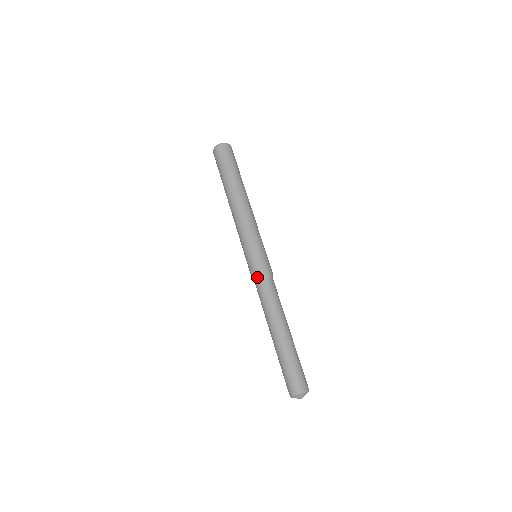
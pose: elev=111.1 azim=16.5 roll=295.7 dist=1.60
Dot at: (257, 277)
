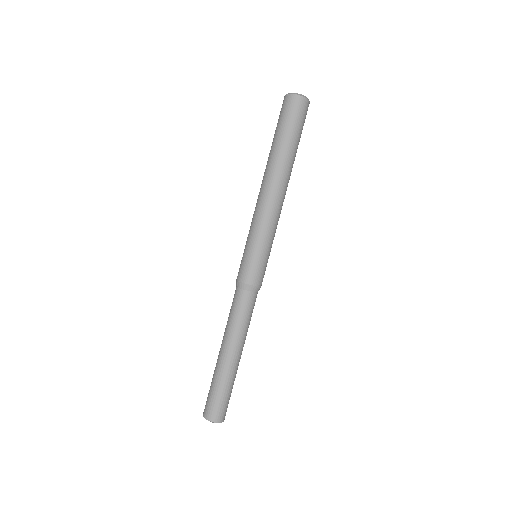
Dot at: (236, 281)
